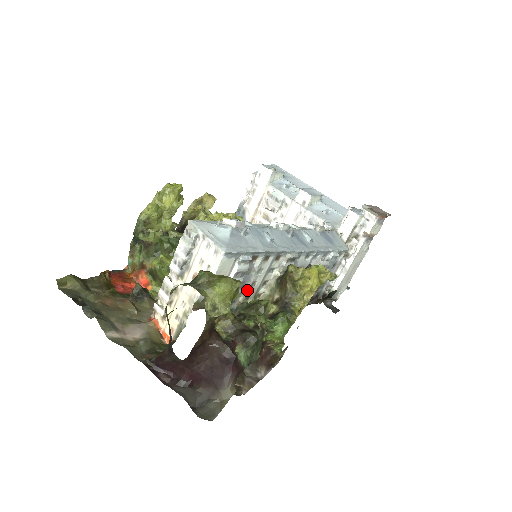
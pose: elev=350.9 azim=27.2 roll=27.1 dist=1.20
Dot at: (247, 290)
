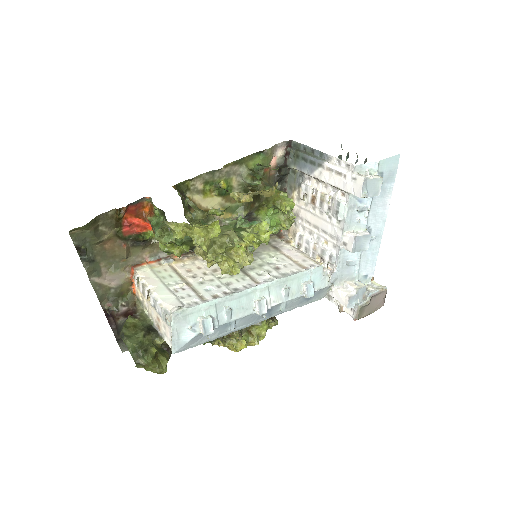
Dot at: occluded
